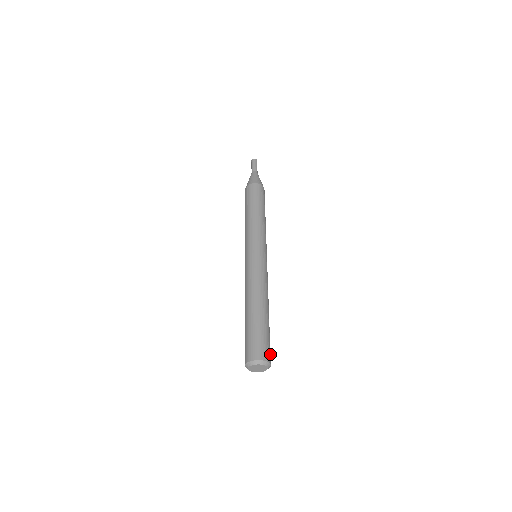
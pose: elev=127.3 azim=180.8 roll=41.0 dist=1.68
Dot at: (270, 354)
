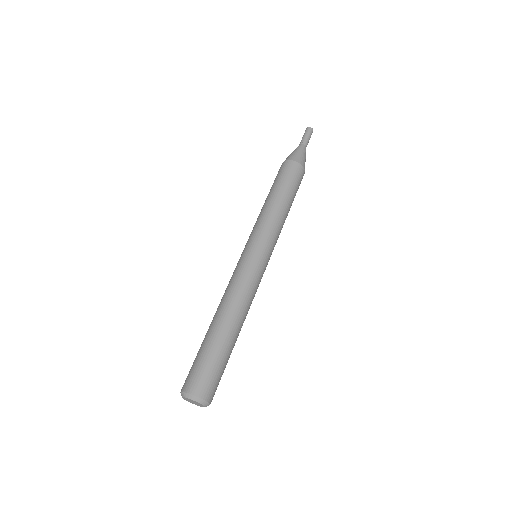
Dot at: (212, 387)
